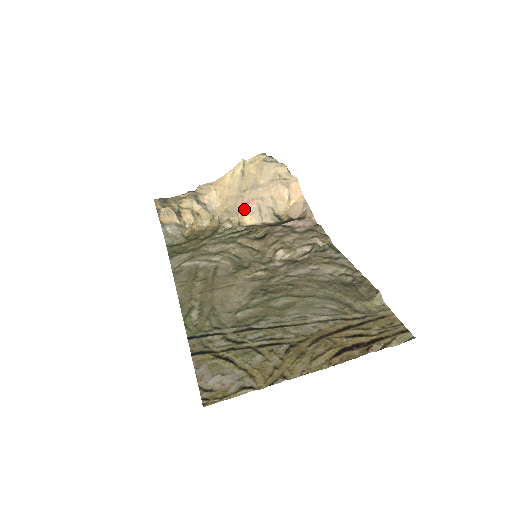
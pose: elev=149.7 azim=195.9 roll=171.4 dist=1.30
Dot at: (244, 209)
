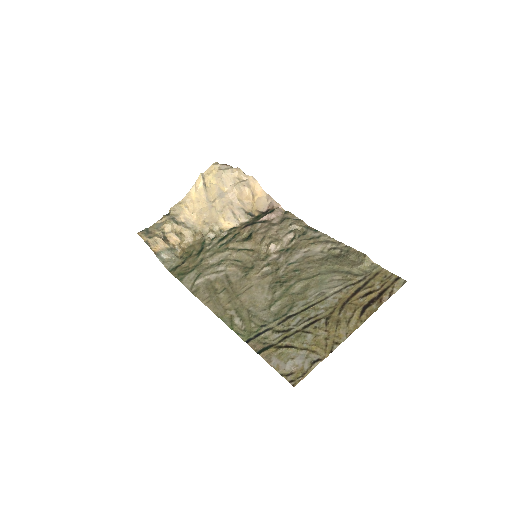
Dot at: (220, 217)
